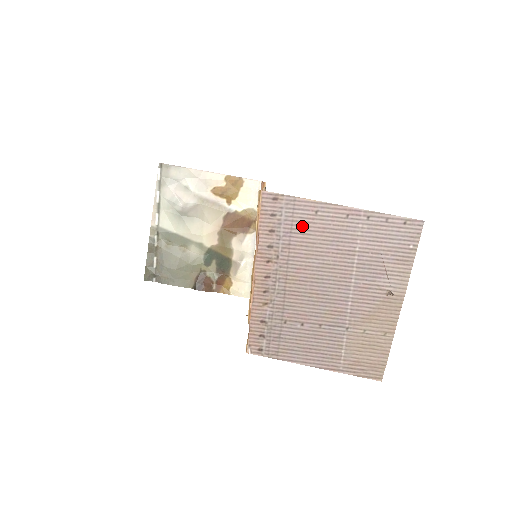
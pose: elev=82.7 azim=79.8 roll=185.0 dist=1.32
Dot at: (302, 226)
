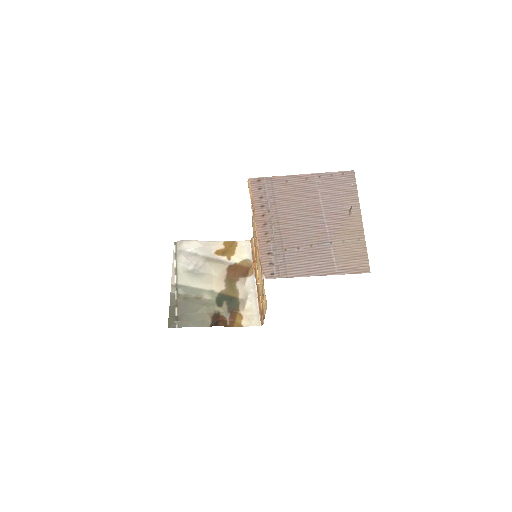
Dot at: (280, 190)
